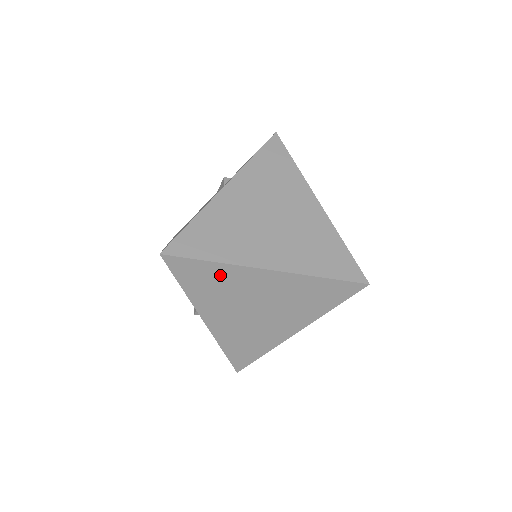
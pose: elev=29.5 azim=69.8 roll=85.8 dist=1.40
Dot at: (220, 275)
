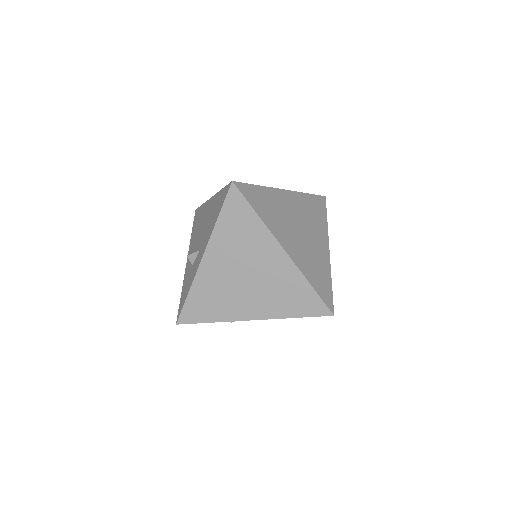
Dot at: (252, 229)
